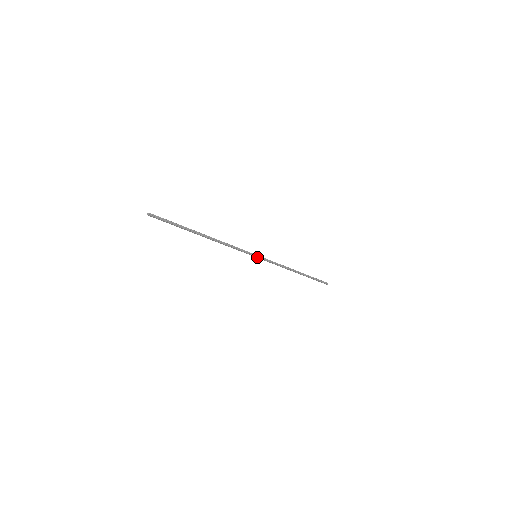
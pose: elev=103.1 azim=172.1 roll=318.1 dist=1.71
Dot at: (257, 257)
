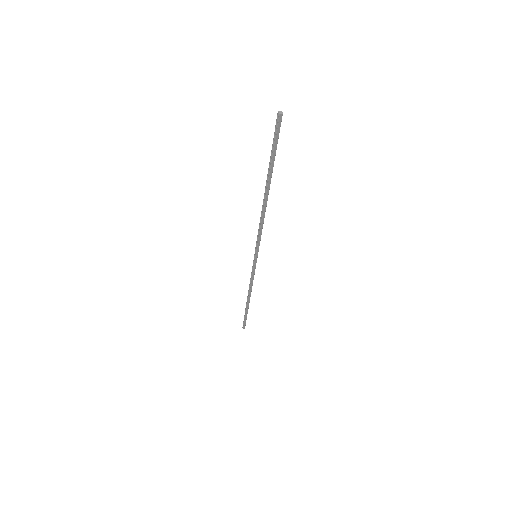
Dot at: (256, 258)
